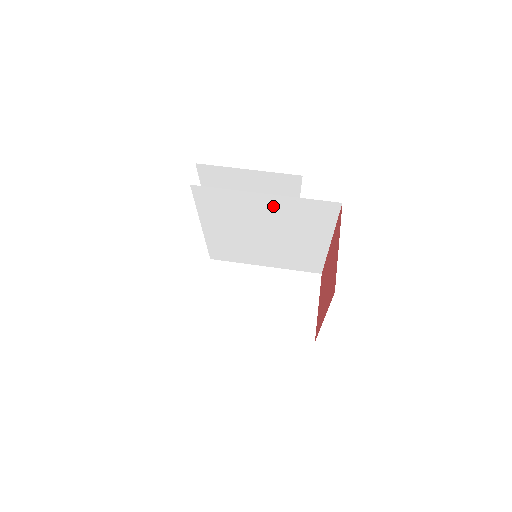
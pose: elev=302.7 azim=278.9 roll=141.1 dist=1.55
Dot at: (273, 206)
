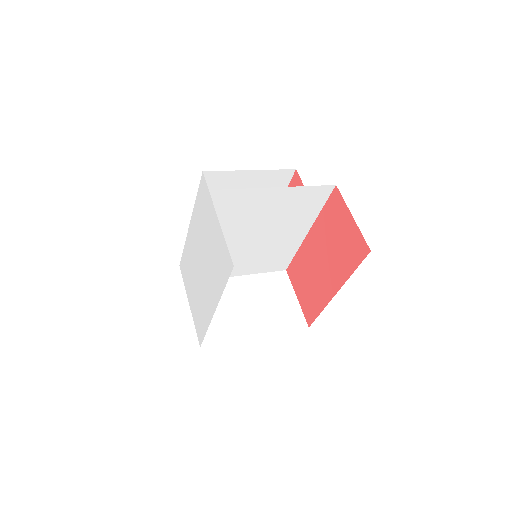
Dot at: (277, 200)
